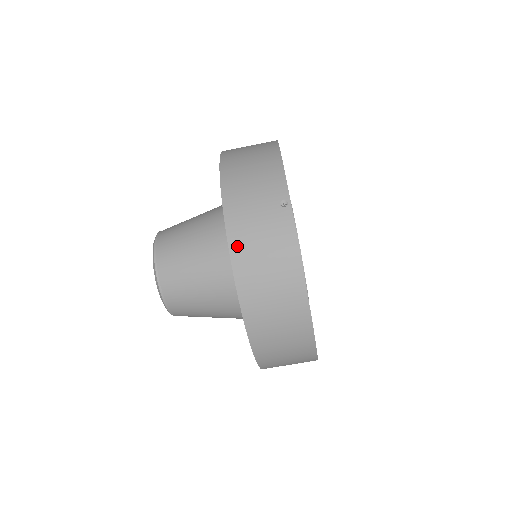
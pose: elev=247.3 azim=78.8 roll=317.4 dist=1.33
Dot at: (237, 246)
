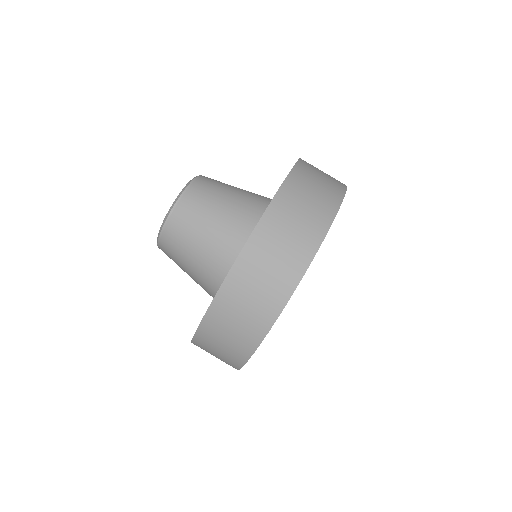
Dot at: (304, 165)
